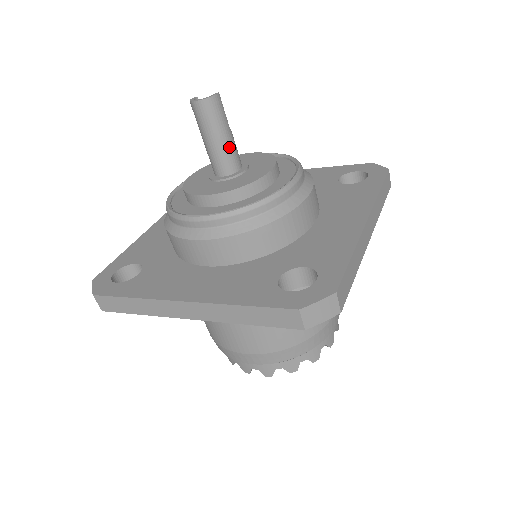
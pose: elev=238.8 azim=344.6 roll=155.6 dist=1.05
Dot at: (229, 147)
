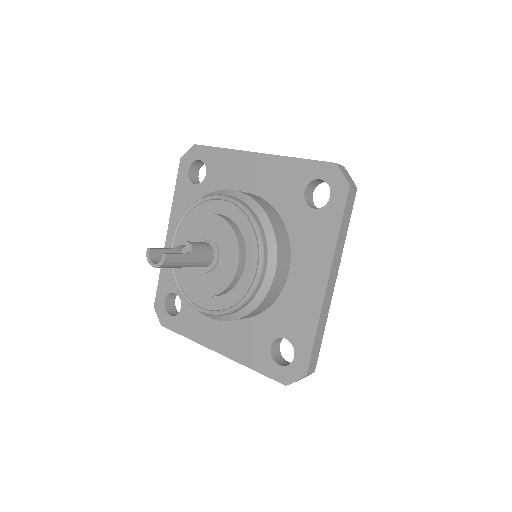
Dot at: (196, 262)
